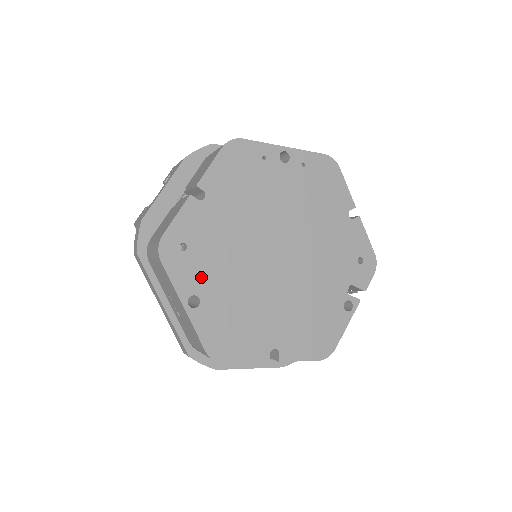
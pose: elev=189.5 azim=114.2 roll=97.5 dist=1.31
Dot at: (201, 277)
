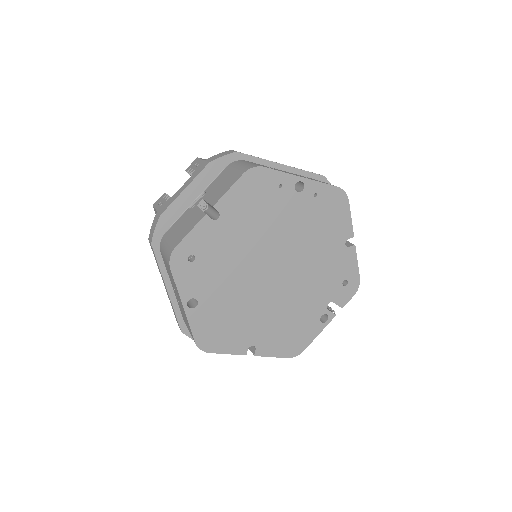
Dot at: (202, 284)
